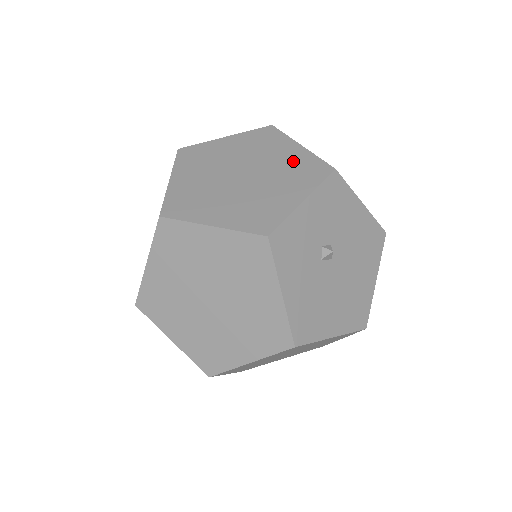
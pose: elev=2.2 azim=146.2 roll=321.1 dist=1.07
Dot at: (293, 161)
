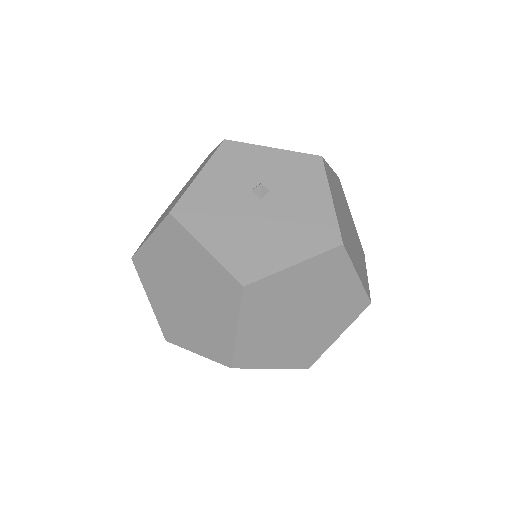
Dot at: occluded
